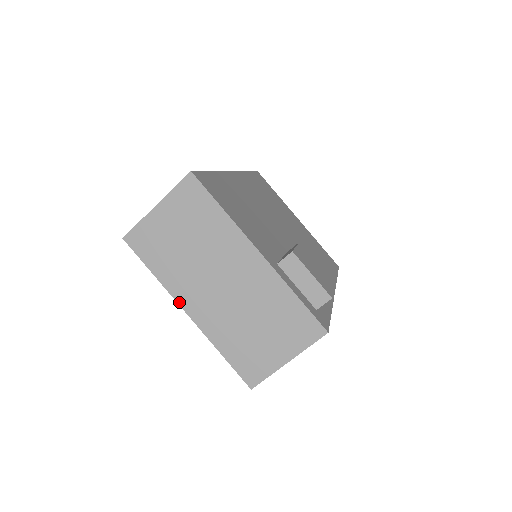
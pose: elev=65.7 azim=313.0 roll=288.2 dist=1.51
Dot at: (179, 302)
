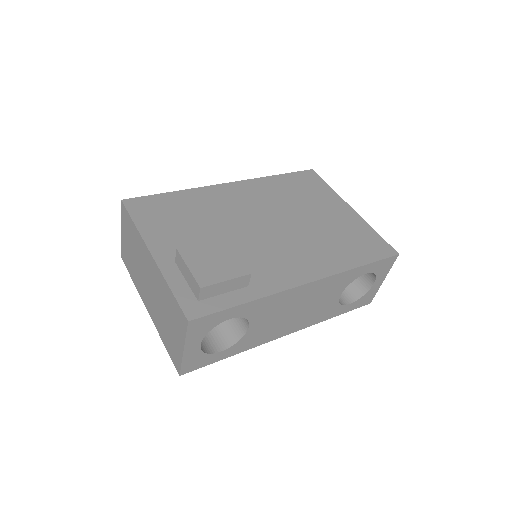
Dot at: (143, 302)
